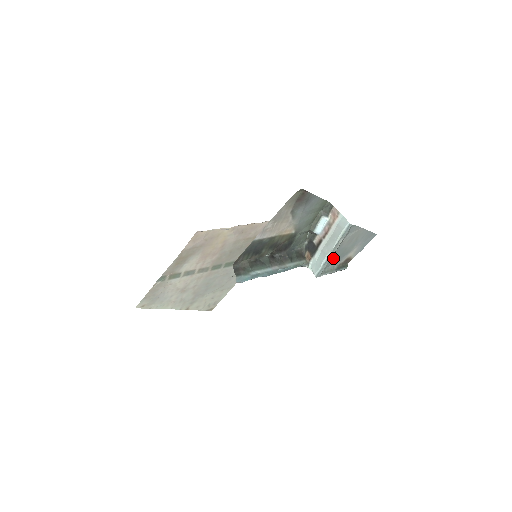
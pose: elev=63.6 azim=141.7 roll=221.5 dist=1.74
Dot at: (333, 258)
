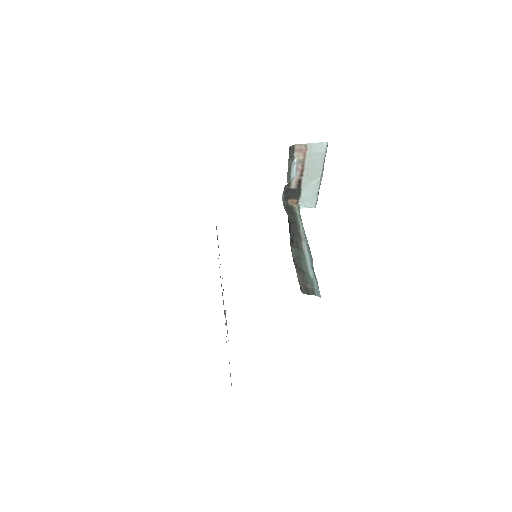
Dot at: occluded
